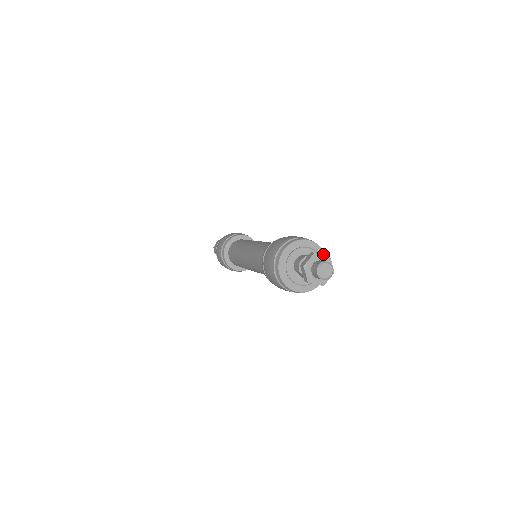
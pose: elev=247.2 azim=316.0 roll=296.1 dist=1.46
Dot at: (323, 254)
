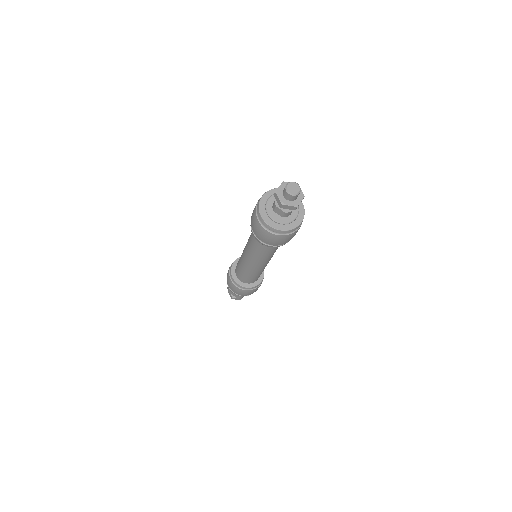
Dot at: occluded
